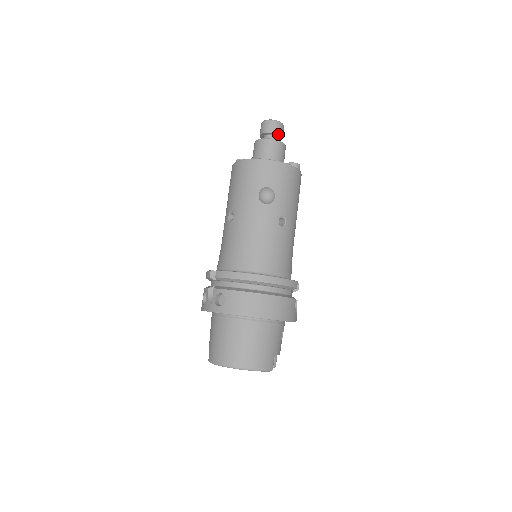
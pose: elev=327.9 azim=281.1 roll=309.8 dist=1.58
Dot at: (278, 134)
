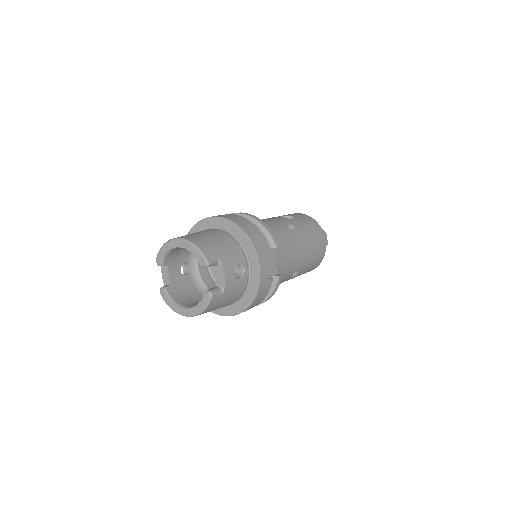
Dot at: occluded
